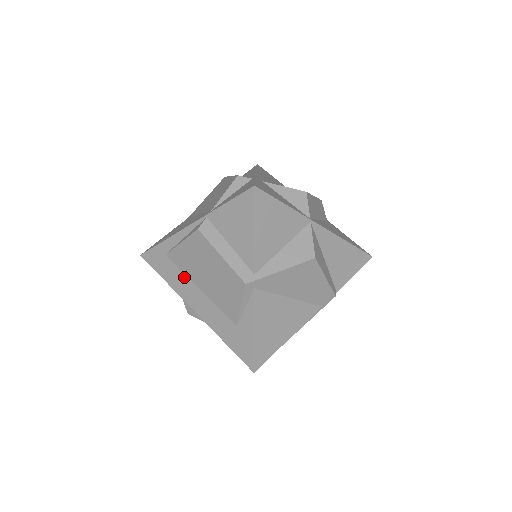
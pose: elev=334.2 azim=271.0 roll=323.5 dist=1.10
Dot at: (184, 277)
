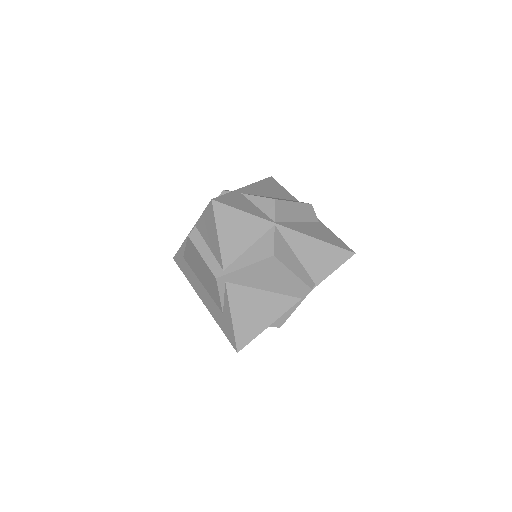
Dot at: (194, 274)
